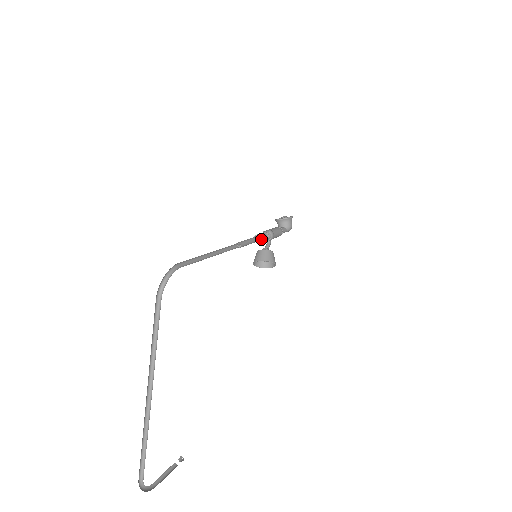
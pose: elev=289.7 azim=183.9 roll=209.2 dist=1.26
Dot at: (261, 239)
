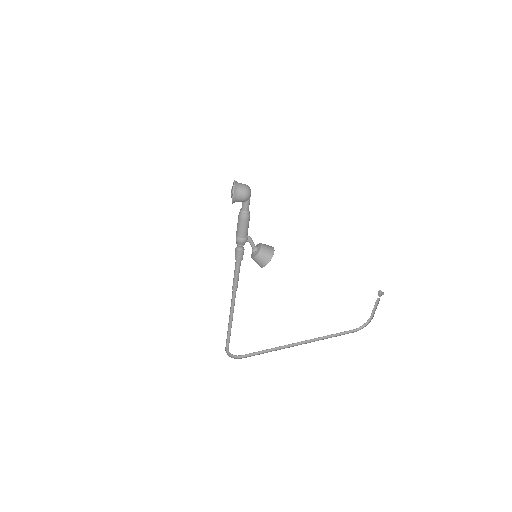
Dot at: (240, 260)
